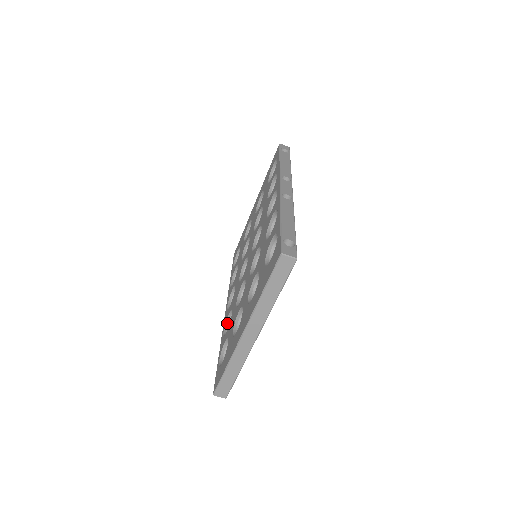
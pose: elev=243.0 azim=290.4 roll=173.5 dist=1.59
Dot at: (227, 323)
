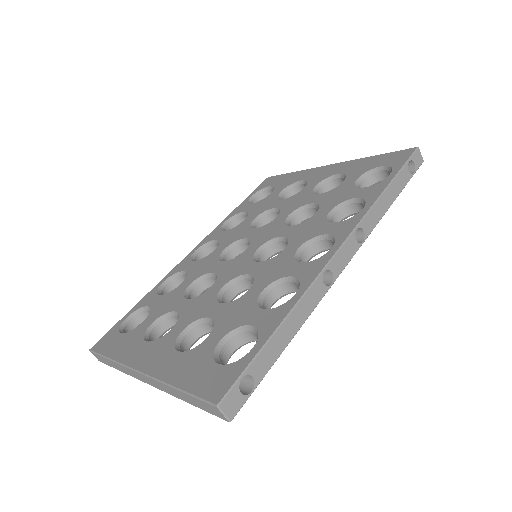
Dot at: (175, 276)
